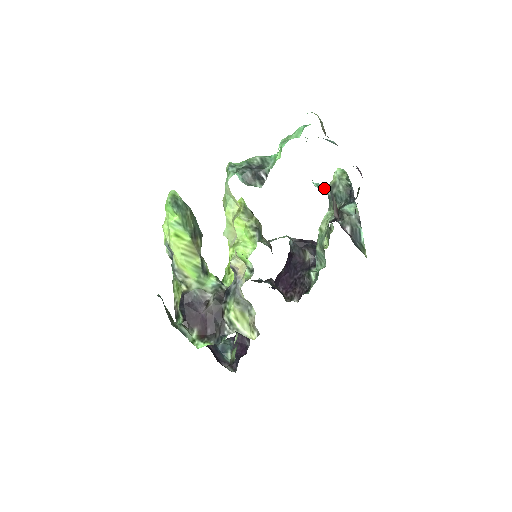
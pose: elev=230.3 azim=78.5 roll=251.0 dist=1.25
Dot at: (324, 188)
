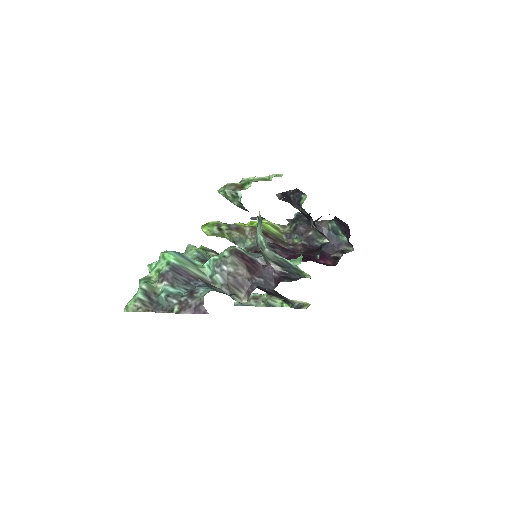
Dot at: (214, 272)
